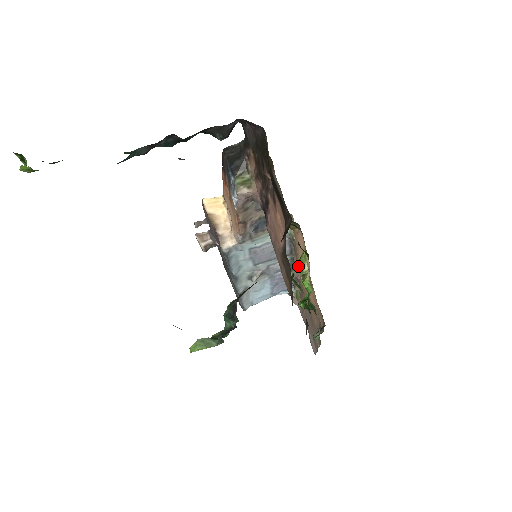
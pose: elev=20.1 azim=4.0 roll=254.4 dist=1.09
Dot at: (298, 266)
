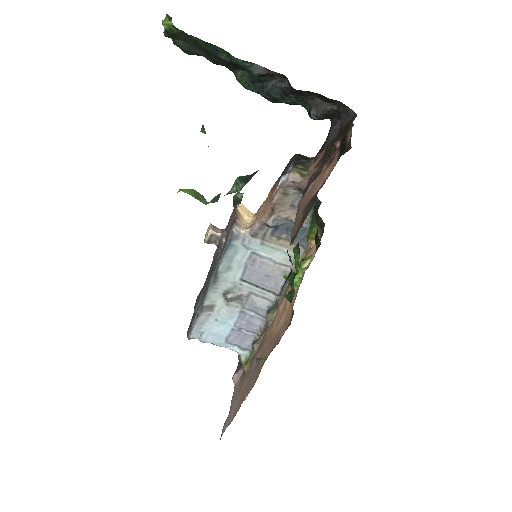
Dot at: (280, 304)
